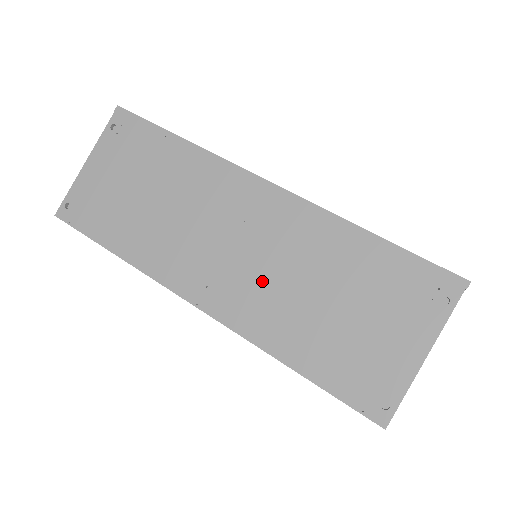
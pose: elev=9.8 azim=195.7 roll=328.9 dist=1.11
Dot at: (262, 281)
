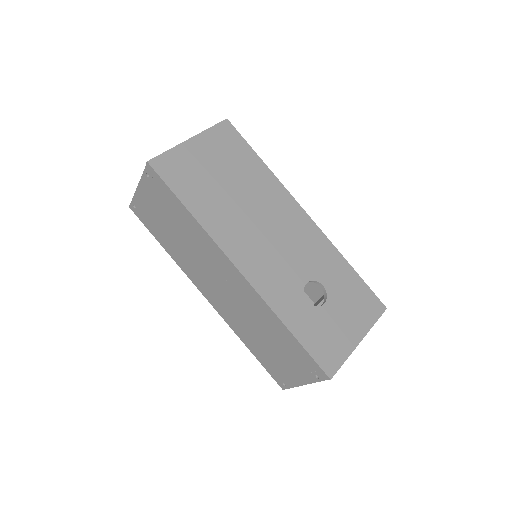
Dot at: (236, 311)
